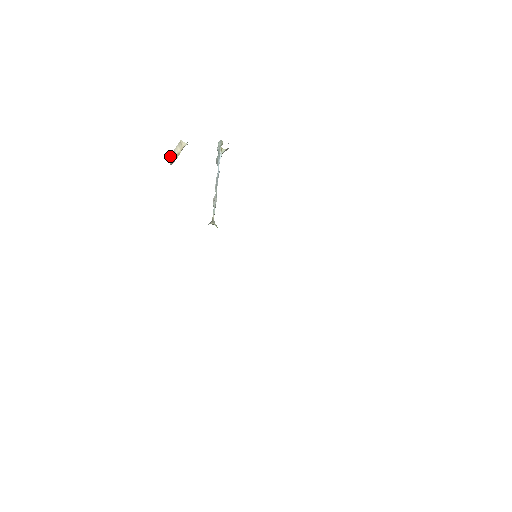
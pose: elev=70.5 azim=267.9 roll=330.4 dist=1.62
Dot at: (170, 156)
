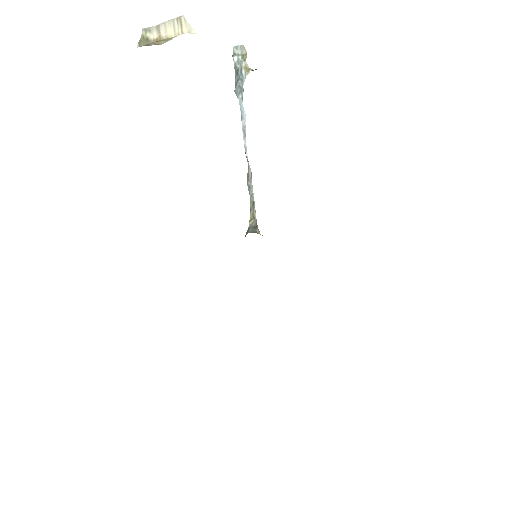
Dot at: (144, 31)
